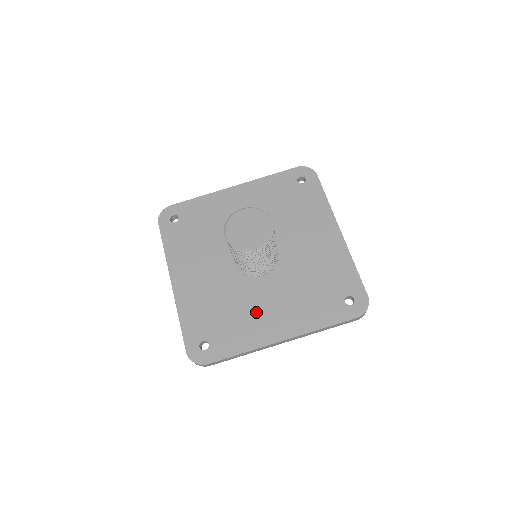
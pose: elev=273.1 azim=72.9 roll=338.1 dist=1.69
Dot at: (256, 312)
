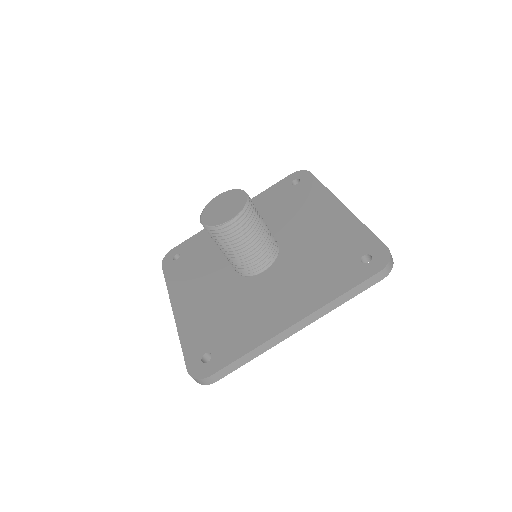
Dot at: (261, 306)
